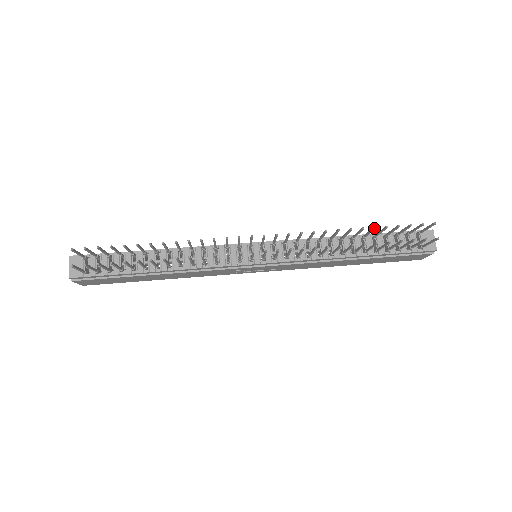
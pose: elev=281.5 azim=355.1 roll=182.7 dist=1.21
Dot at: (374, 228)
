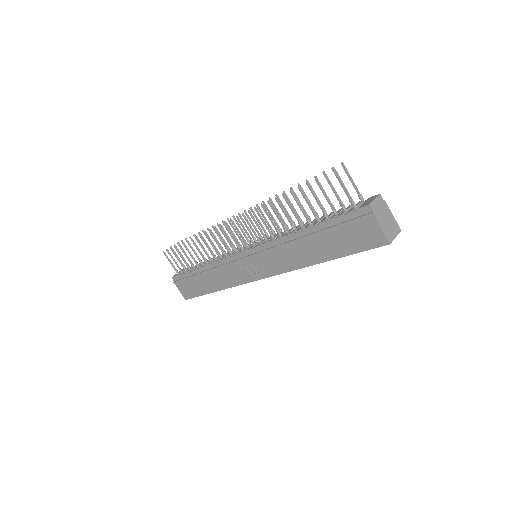
Dot at: (298, 185)
